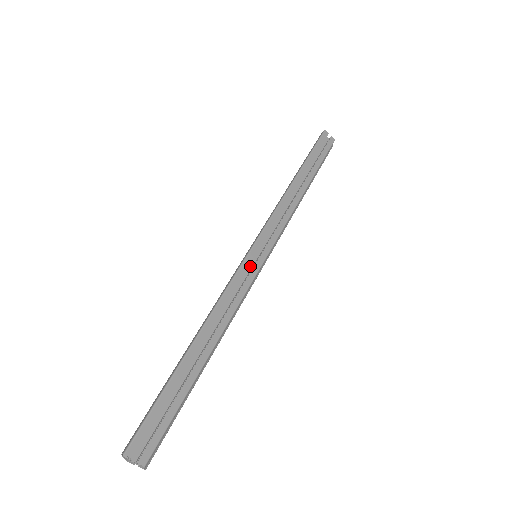
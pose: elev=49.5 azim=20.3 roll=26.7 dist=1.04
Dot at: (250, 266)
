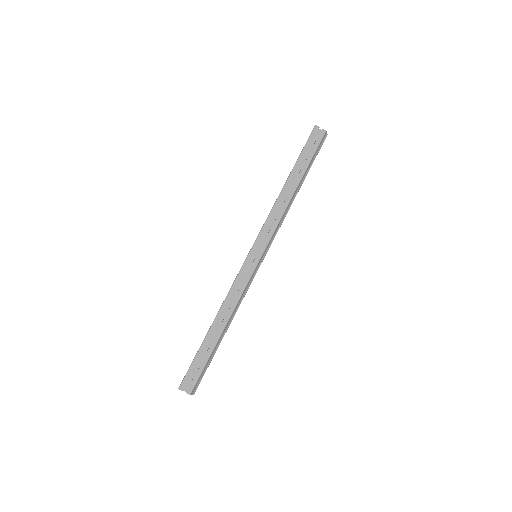
Dot at: (250, 266)
